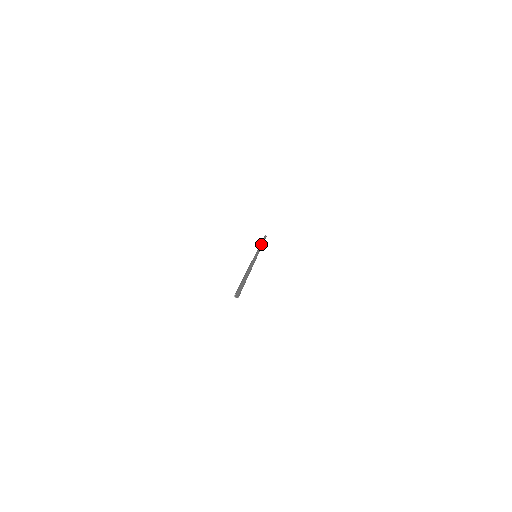
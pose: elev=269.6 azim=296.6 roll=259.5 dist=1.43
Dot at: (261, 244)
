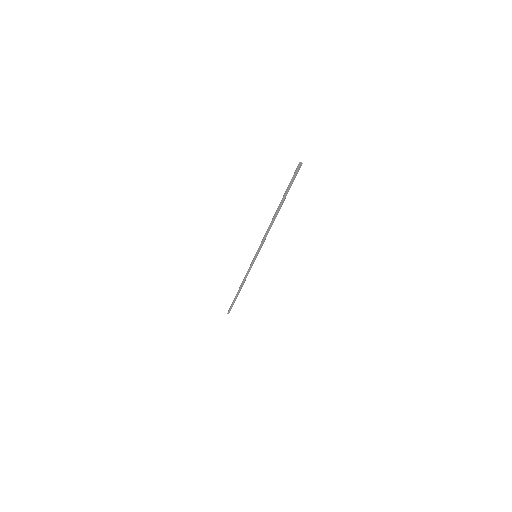
Dot at: (242, 284)
